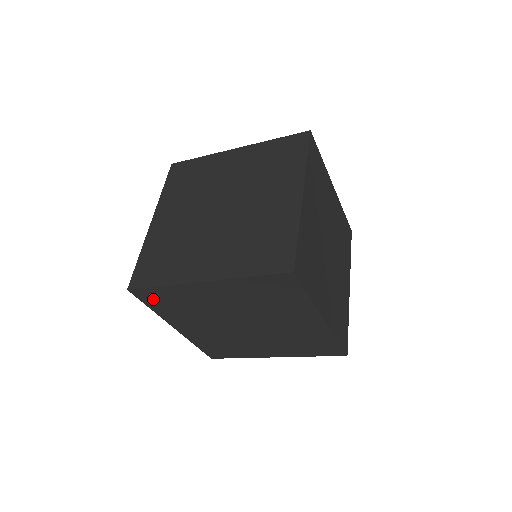
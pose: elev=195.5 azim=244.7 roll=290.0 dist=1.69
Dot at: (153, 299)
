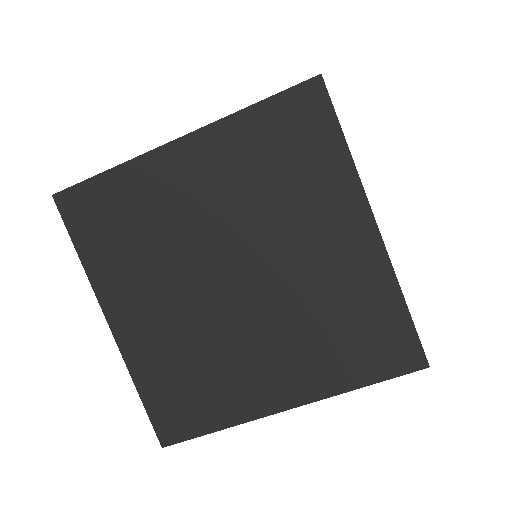
Dot at: (88, 218)
